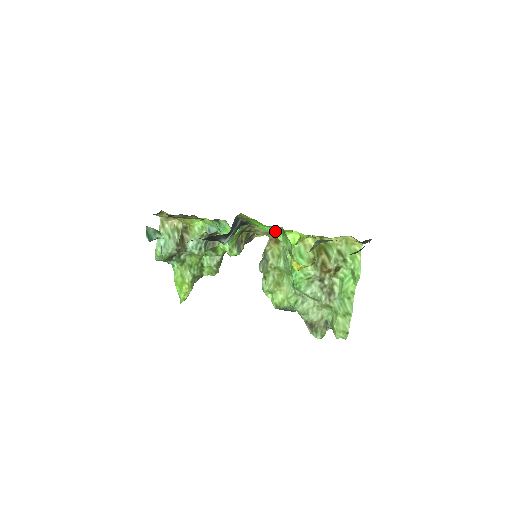
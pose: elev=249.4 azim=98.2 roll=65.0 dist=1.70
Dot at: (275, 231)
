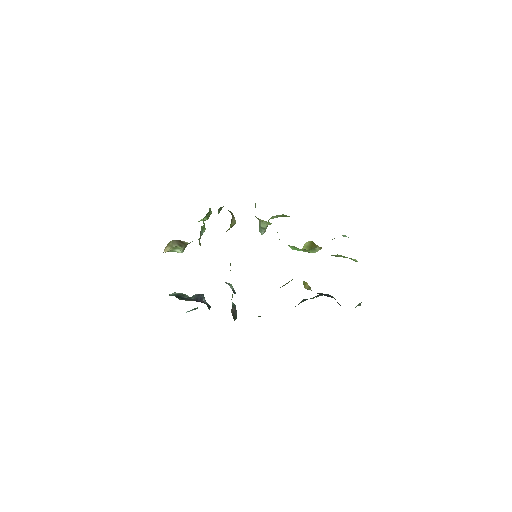
Dot at: occluded
